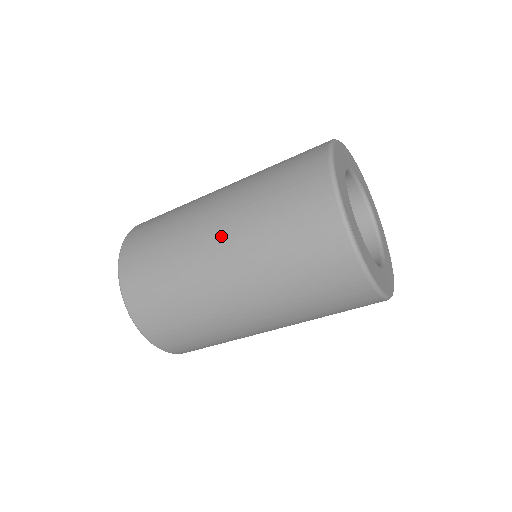
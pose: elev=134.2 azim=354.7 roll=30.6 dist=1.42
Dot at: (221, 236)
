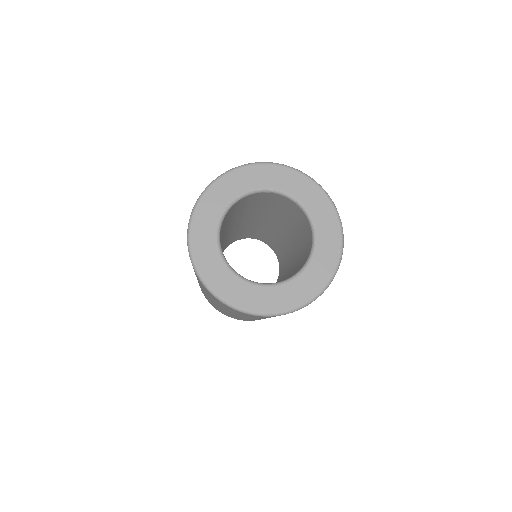
Dot at: occluded
